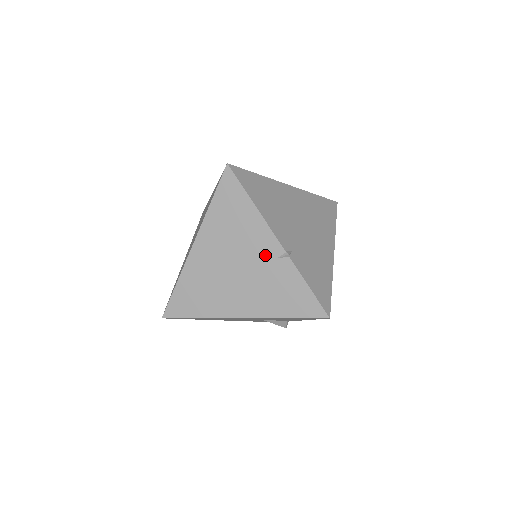
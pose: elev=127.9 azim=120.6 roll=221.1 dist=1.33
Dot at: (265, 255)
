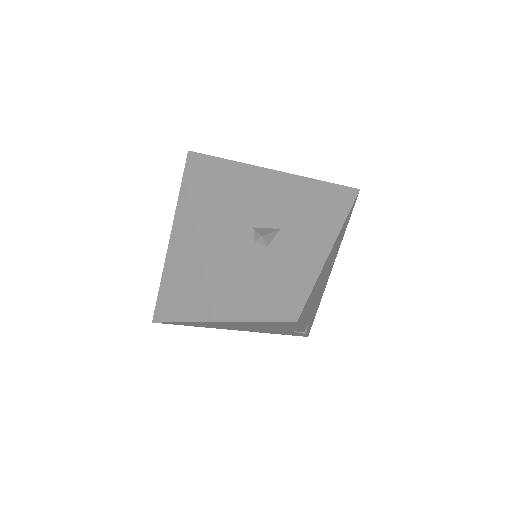
Dot at: (284, 330)
